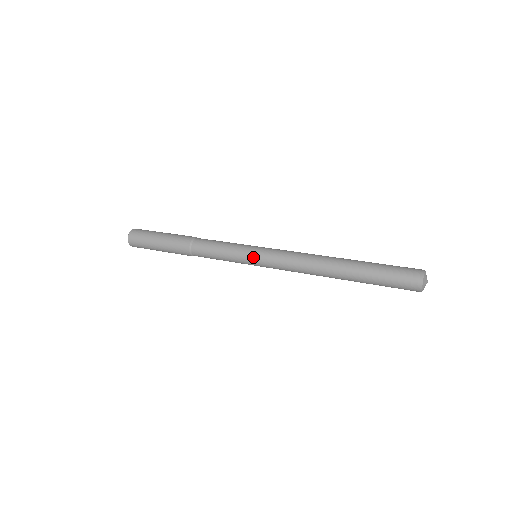
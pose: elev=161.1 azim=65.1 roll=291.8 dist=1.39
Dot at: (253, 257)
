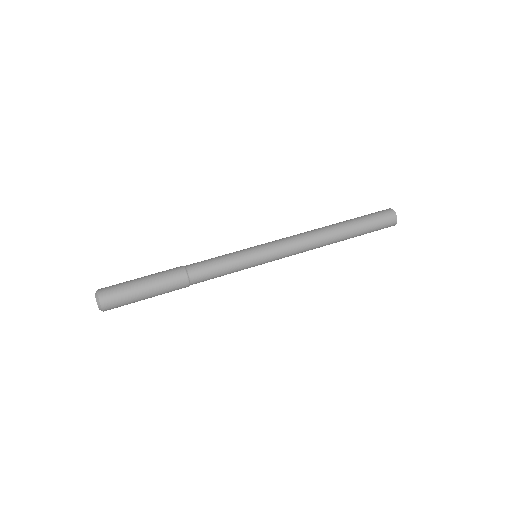
Dot at: (261, 262)
